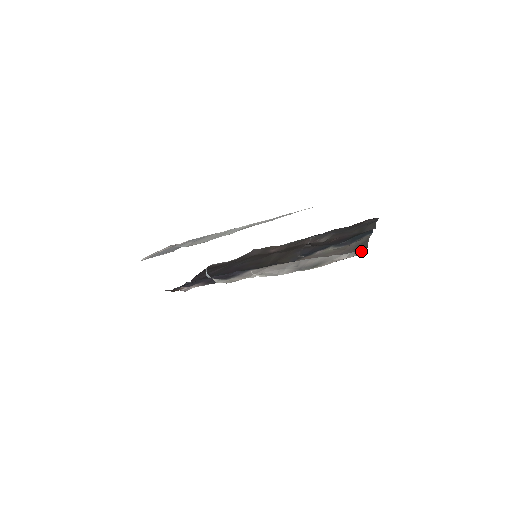
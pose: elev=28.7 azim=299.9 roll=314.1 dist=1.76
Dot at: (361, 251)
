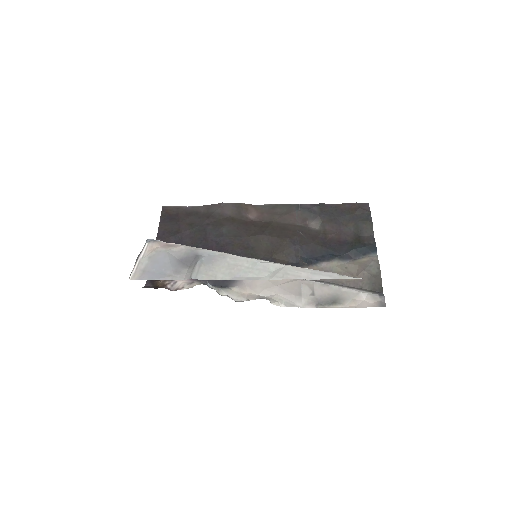
Dot at: (380, 297)
